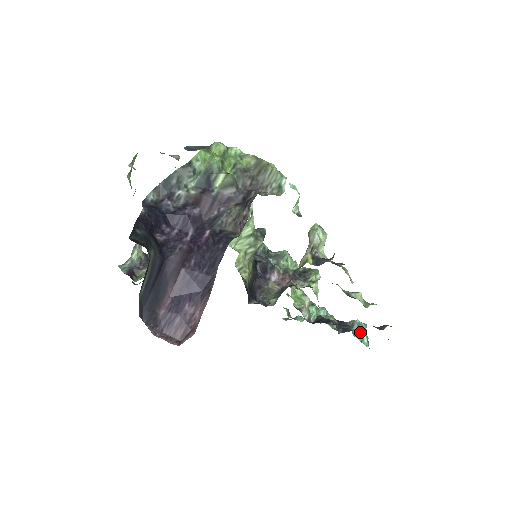
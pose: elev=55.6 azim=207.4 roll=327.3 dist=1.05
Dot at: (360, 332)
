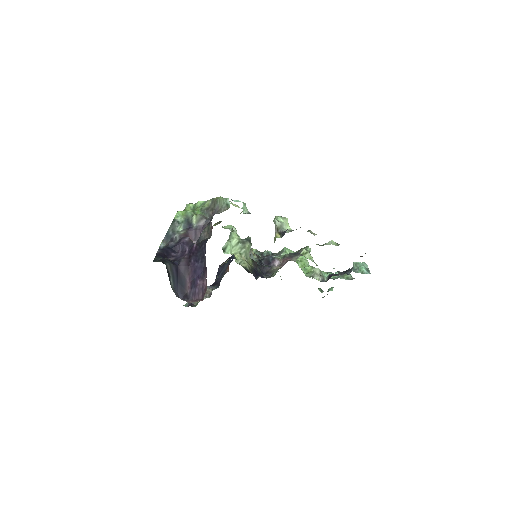
Dot at: (359, 268)
